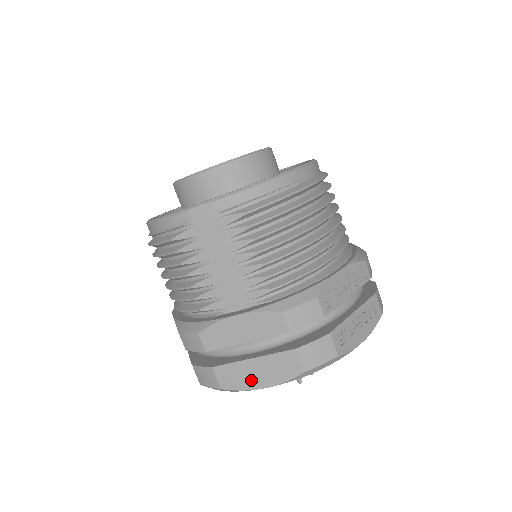
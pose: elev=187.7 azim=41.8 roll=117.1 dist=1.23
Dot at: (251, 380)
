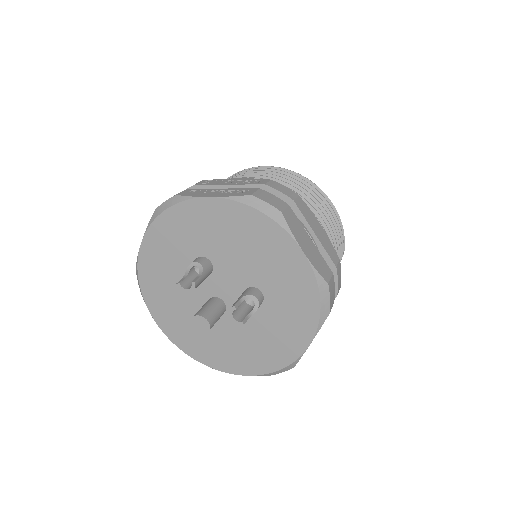
Dot at: occluded
